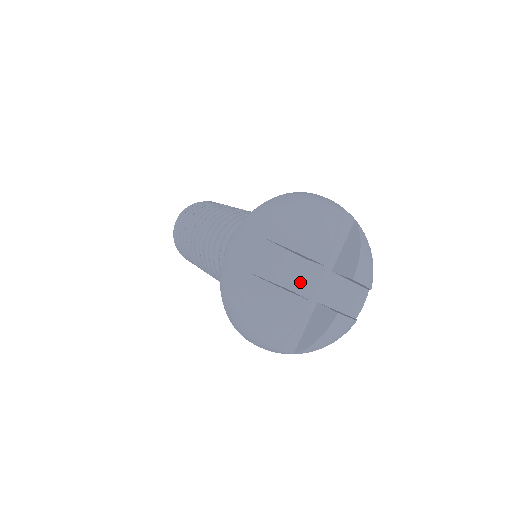
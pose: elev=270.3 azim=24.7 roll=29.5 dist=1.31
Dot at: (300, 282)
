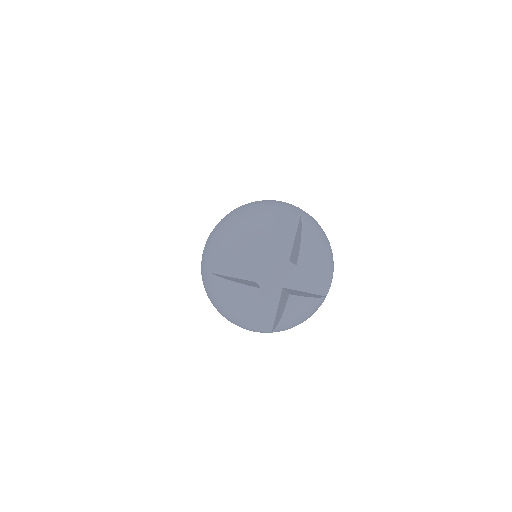
Dot at: (262, 274)
